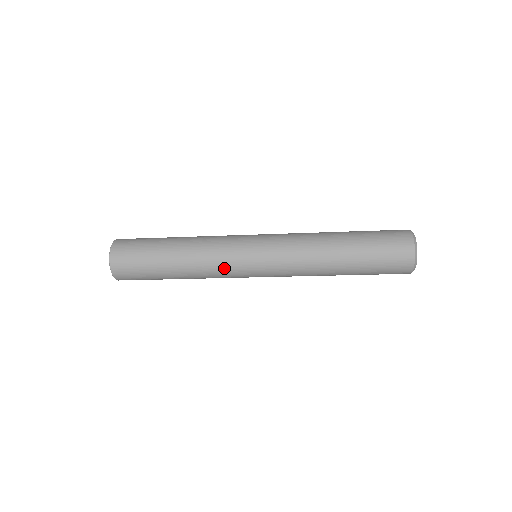
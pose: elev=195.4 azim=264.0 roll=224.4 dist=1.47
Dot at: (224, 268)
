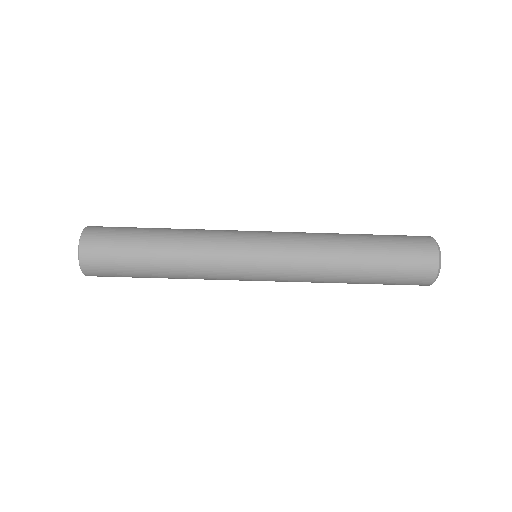
Dot at: (220, 257)
